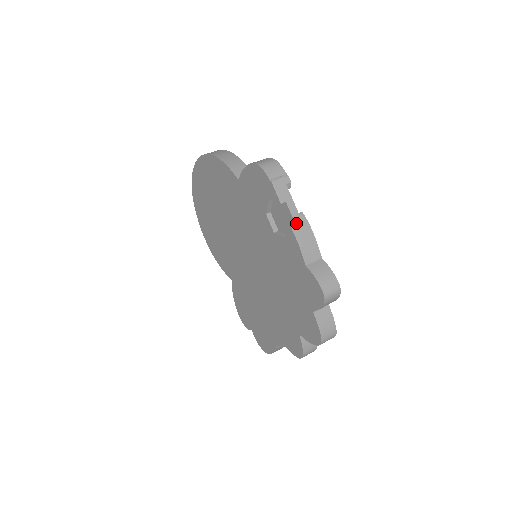
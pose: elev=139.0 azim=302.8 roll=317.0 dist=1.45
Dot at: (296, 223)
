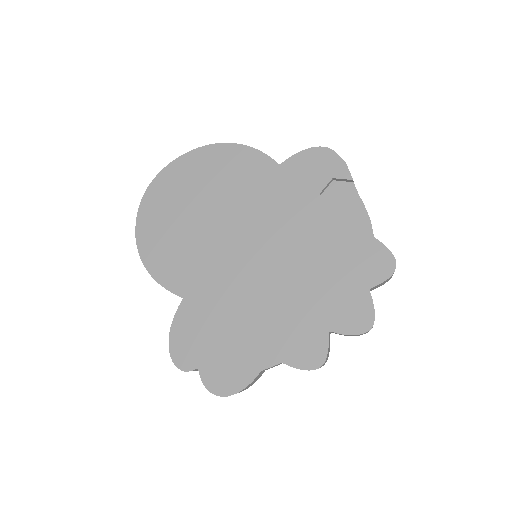
Dot at: (362, 201)
